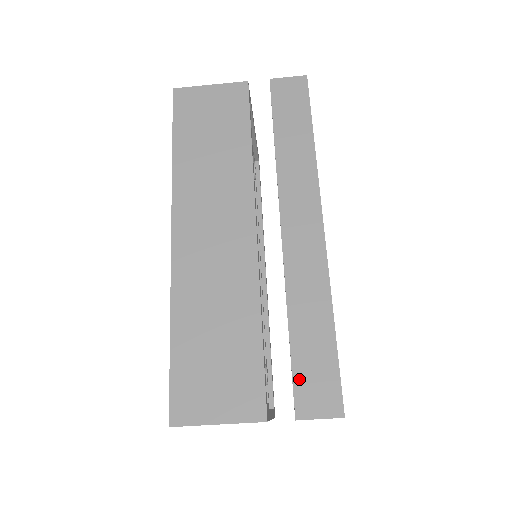
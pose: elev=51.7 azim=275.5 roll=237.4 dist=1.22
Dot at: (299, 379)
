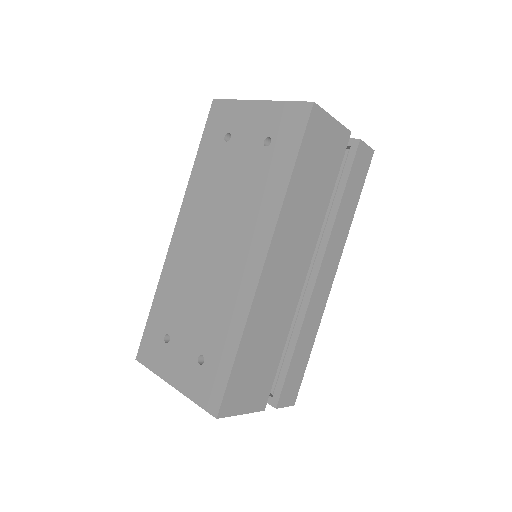
Dot at: (287, 384)
